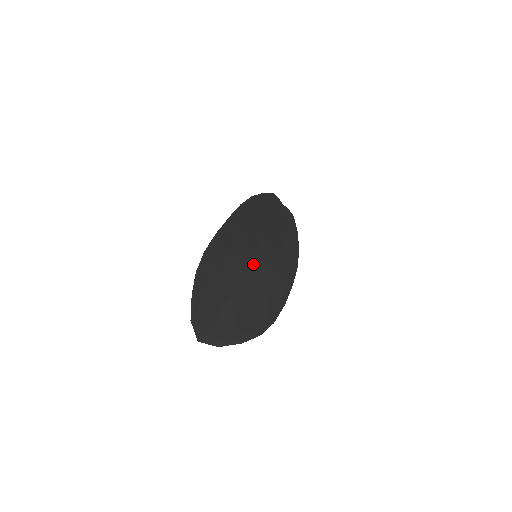
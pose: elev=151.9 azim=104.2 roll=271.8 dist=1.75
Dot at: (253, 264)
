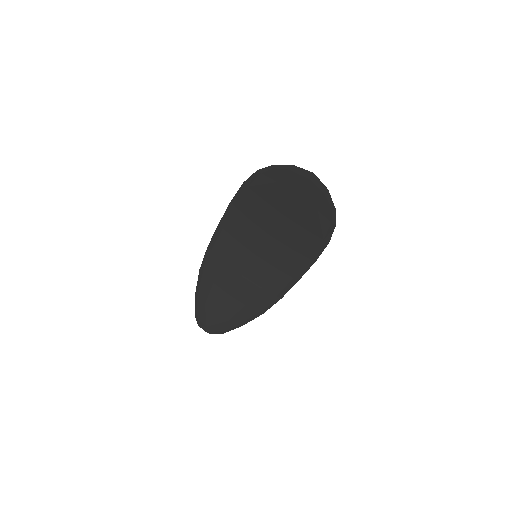
Dot at: (264, 245)
